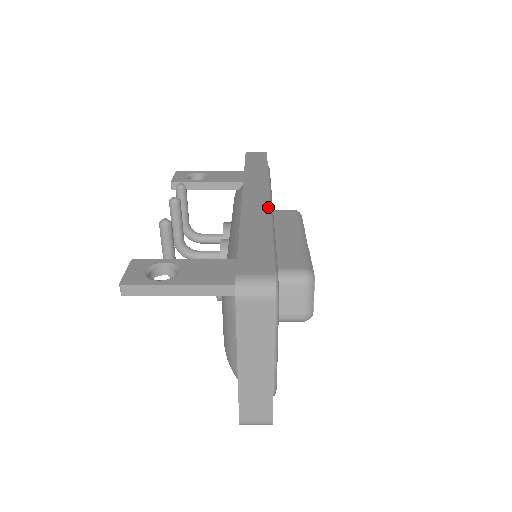
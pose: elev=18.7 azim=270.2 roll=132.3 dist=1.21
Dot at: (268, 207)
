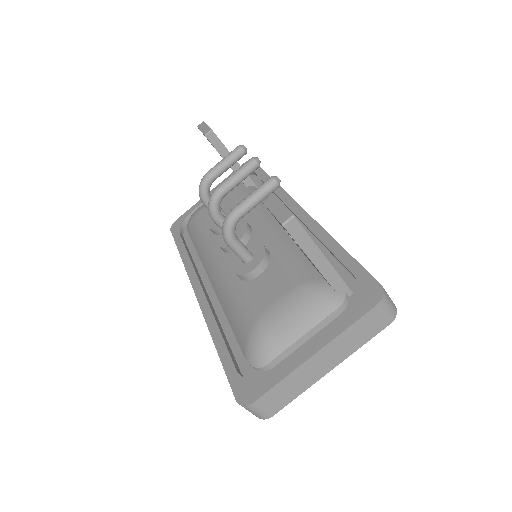
Dot at: occluded
